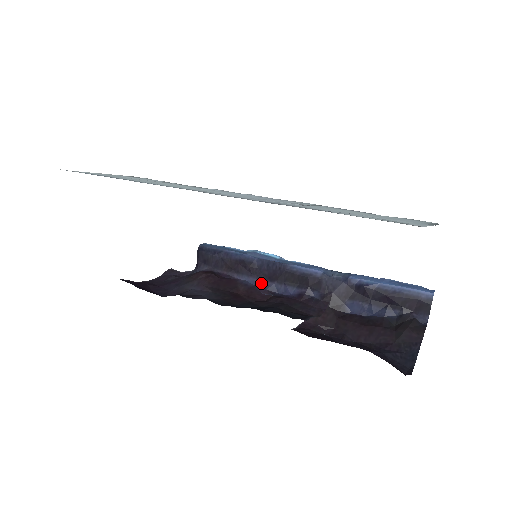
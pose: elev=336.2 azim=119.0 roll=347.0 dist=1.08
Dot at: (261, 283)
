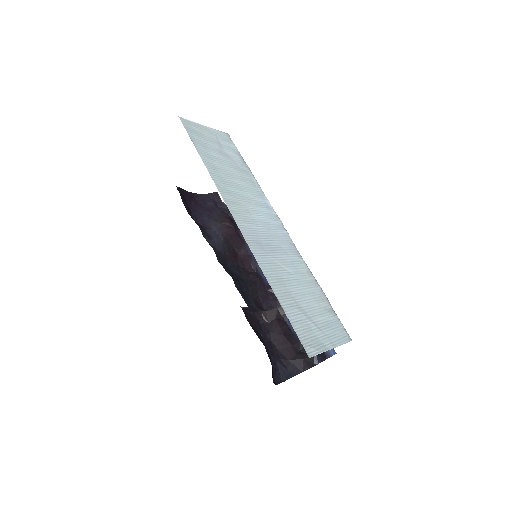
Dot at: occluded
